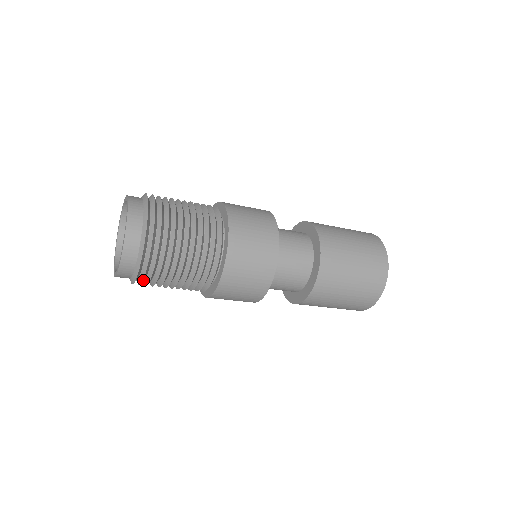
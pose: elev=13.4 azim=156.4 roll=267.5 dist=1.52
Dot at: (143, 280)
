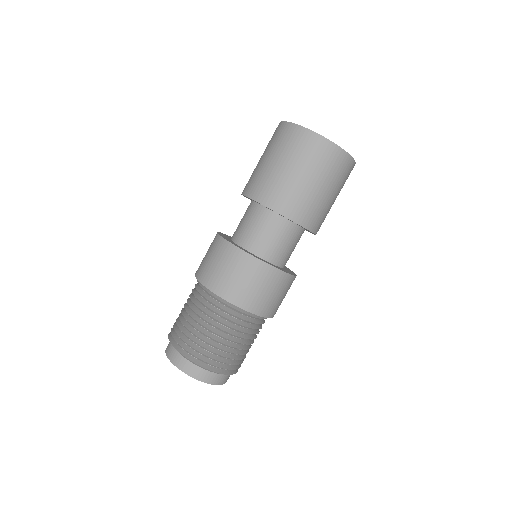
Dot at: occluded
